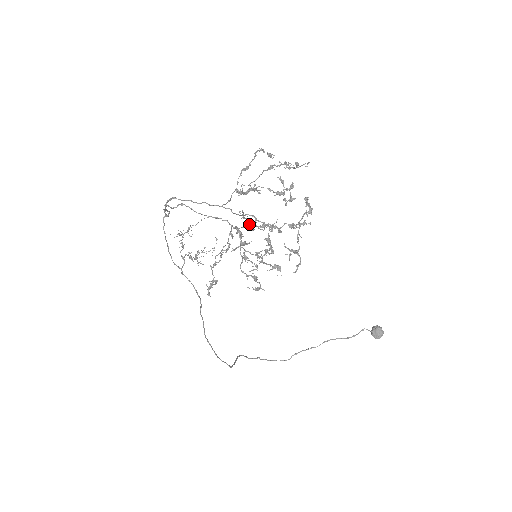
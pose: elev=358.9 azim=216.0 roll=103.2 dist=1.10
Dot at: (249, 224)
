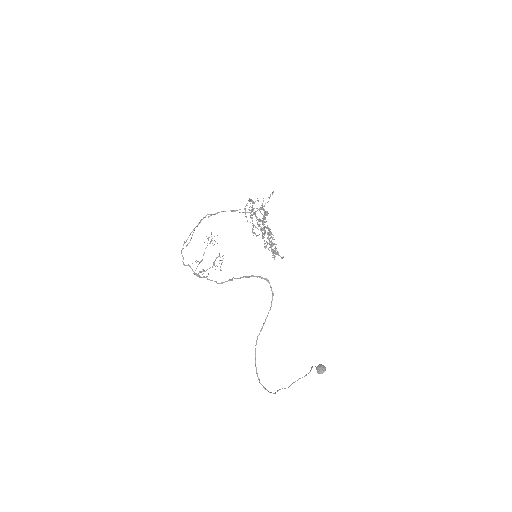
Dot at: occluded
